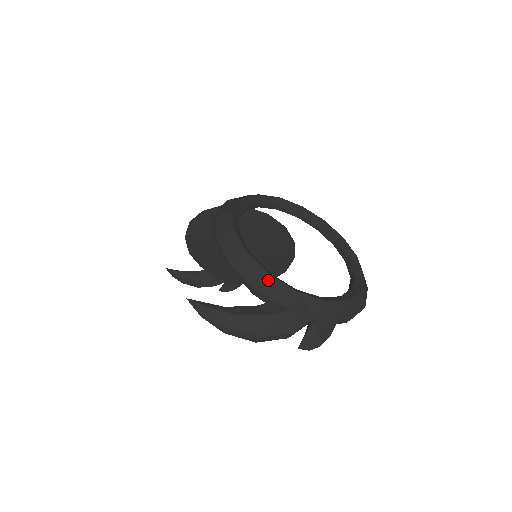
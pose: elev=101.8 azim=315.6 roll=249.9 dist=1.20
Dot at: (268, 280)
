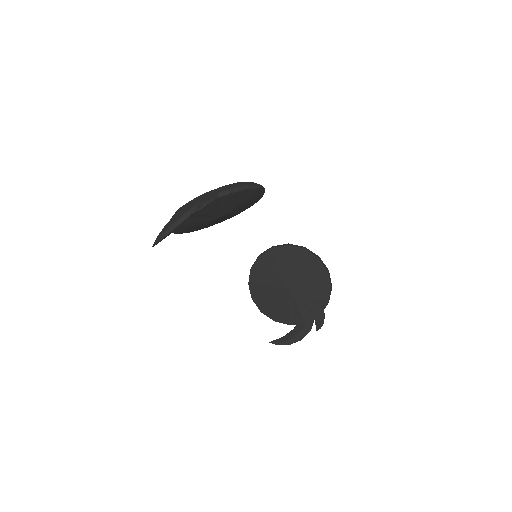
Dot at: occluded
